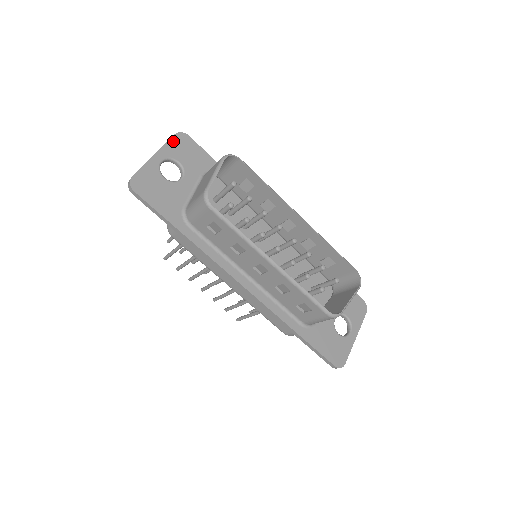
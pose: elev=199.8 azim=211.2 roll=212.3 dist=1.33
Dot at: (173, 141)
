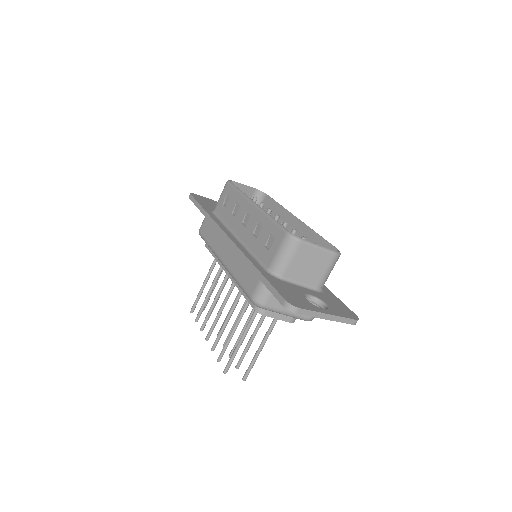
Dot at: occluded
